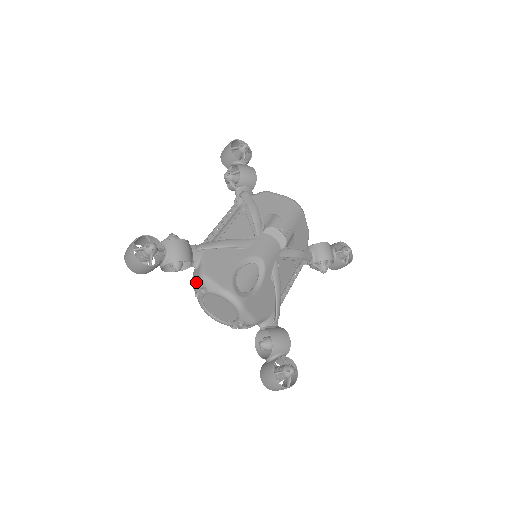
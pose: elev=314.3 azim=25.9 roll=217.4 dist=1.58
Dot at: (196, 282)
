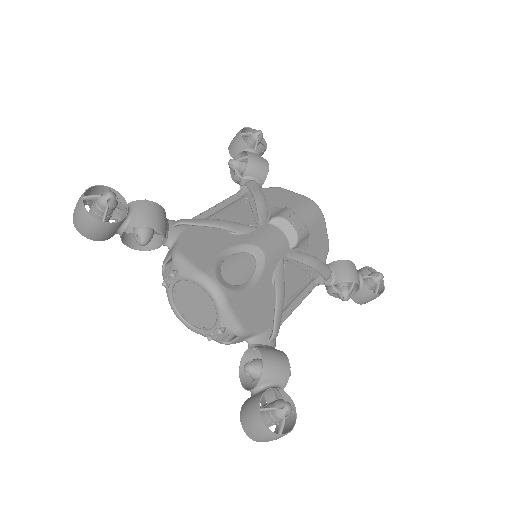
Dot at: (167, 267)
